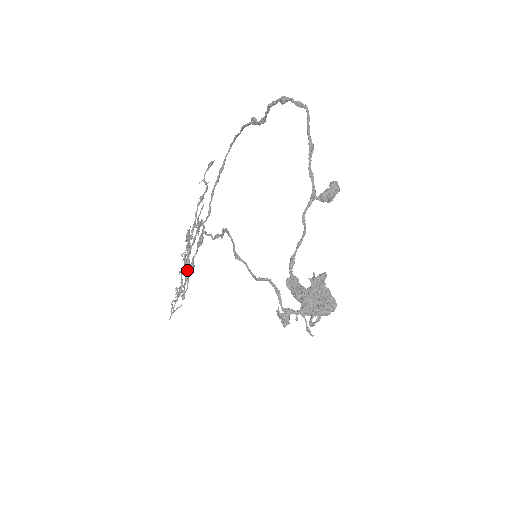
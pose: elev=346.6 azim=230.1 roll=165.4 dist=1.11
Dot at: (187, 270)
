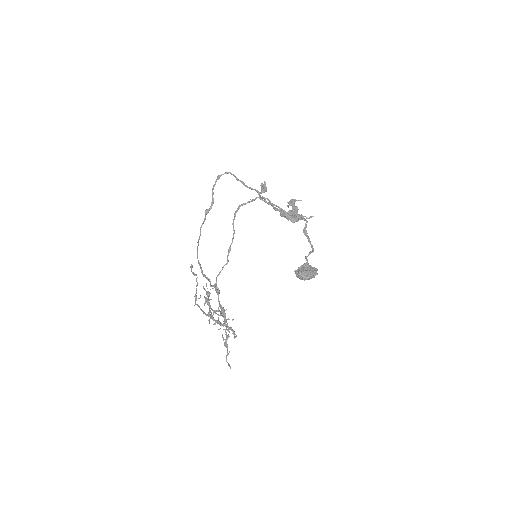
Dot at: (222, 312)
